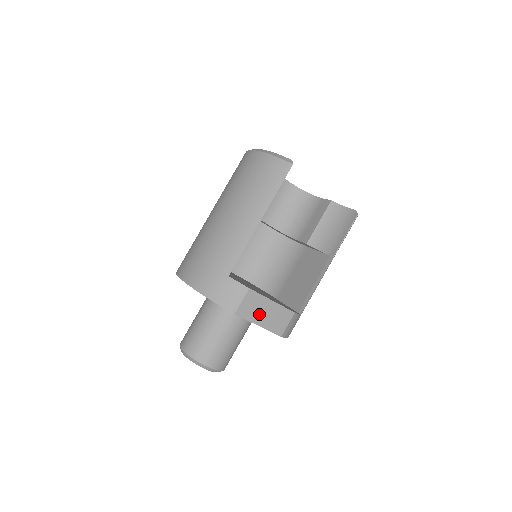
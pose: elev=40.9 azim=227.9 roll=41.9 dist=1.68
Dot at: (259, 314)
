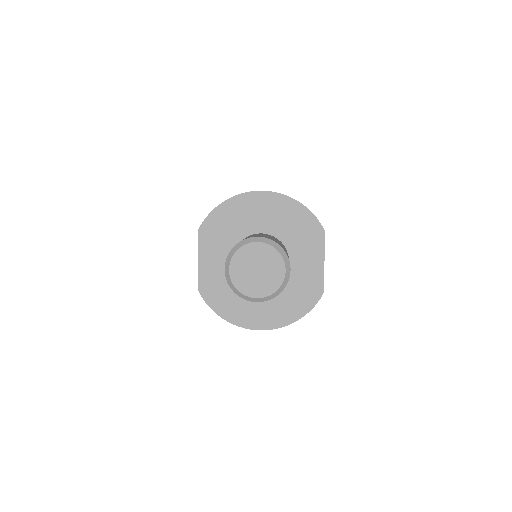
Dot at: occluded
